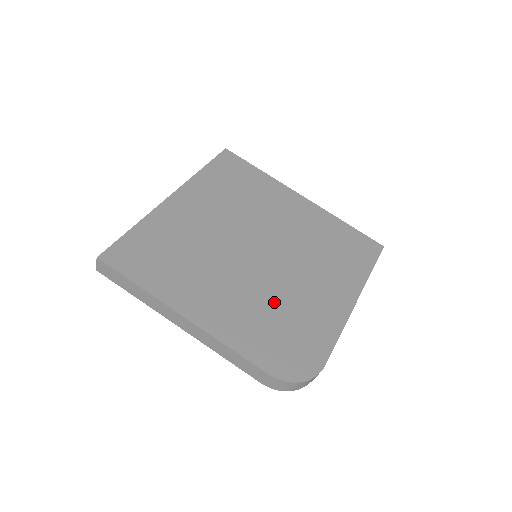
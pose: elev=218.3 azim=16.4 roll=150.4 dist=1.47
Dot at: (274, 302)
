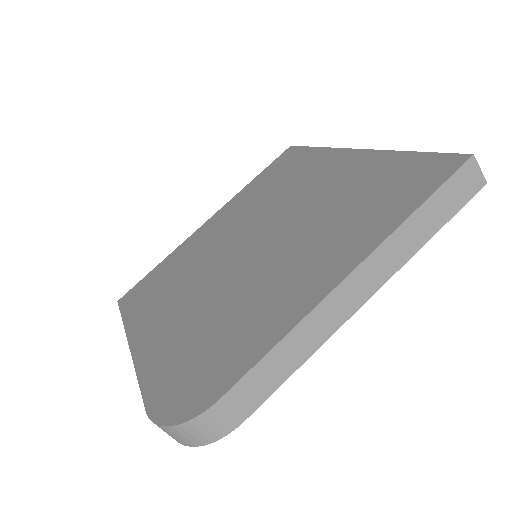
Dot at: (219, 309)
